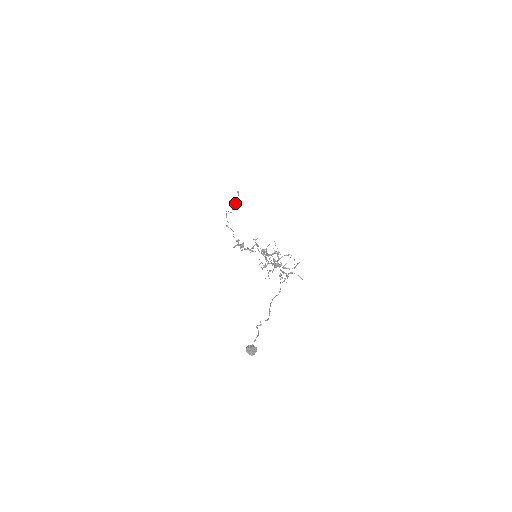
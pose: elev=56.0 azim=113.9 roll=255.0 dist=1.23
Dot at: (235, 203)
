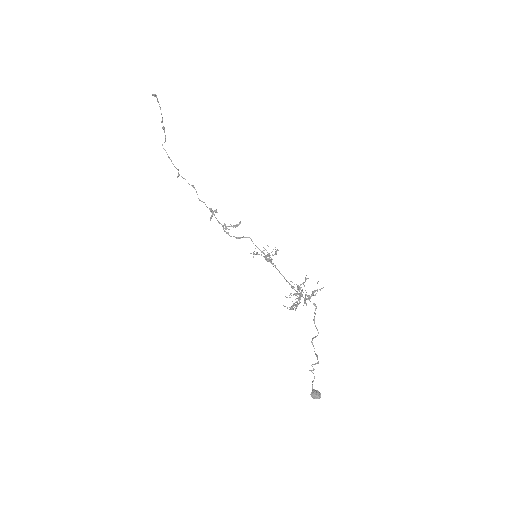
Dot at: (162, 119)
